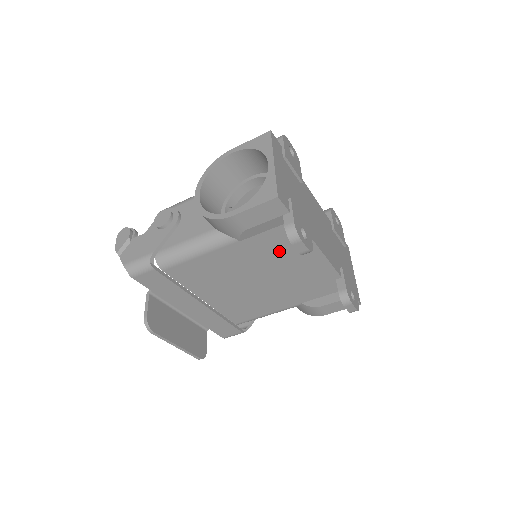
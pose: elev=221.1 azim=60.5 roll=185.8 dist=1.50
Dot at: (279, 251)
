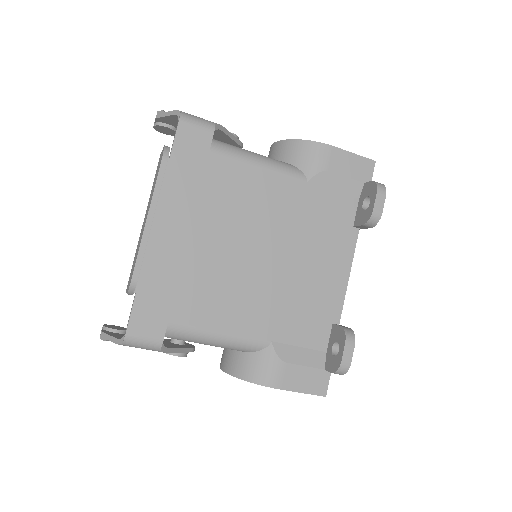
Dot at: (323, 228)
